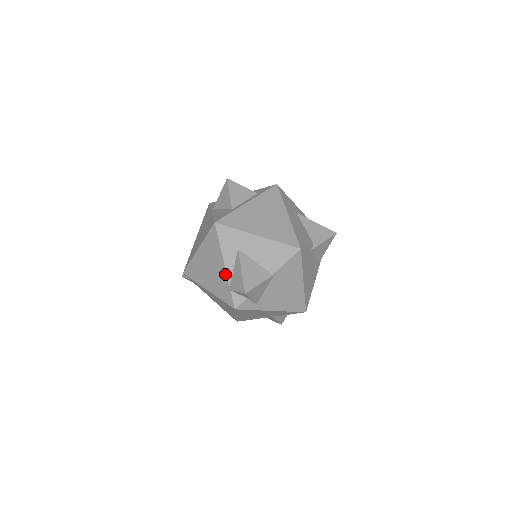
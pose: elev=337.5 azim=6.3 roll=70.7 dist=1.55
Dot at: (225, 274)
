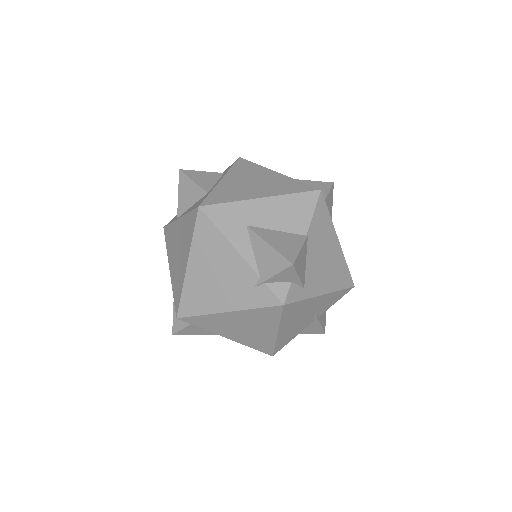
Dot at: (246, 266)
